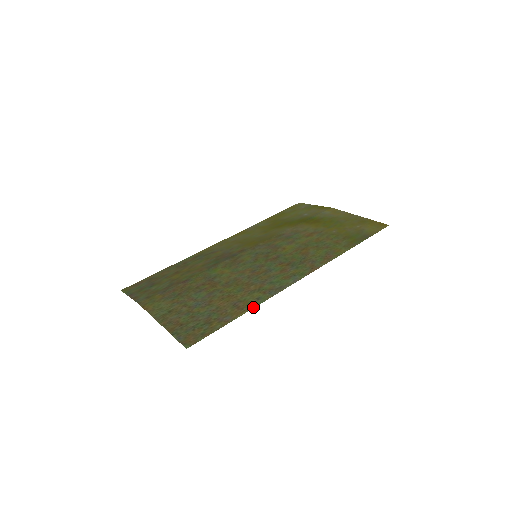
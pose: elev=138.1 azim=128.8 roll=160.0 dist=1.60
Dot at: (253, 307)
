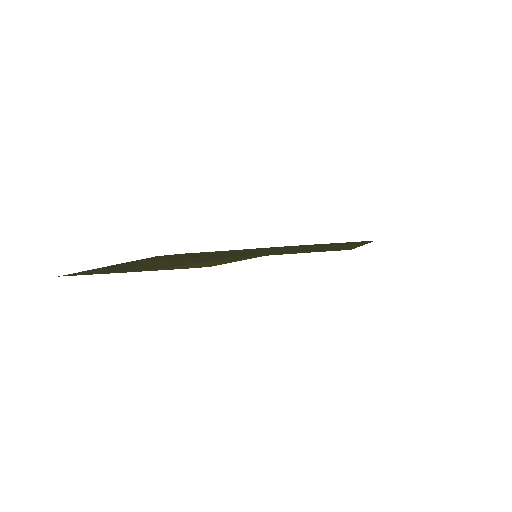
Dot at: occluded
